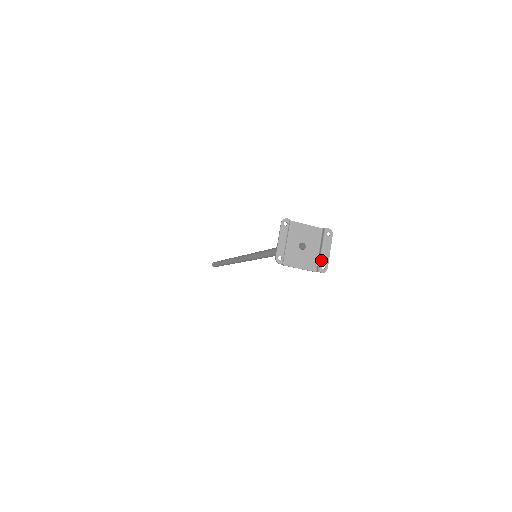
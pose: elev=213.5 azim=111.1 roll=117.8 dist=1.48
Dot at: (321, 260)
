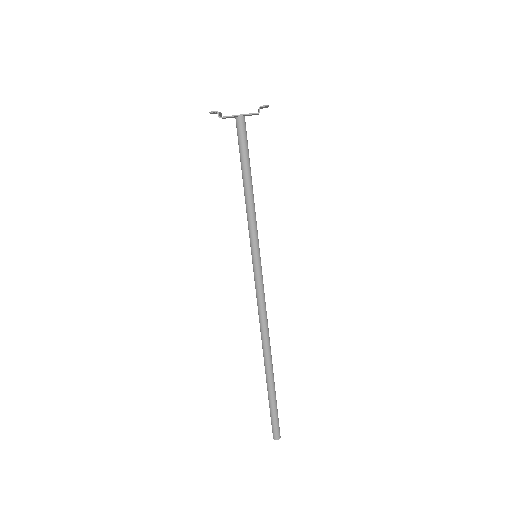
Dot at: occluded
